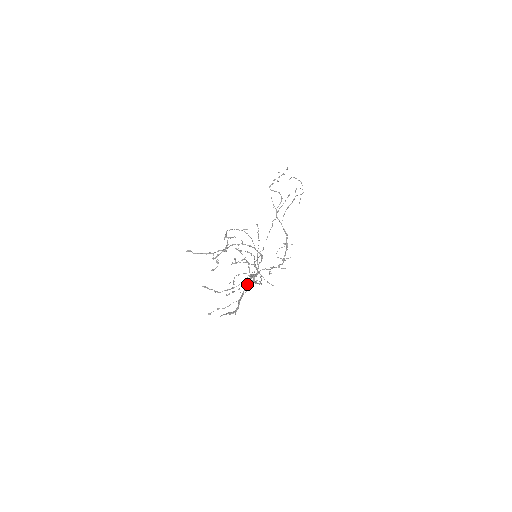
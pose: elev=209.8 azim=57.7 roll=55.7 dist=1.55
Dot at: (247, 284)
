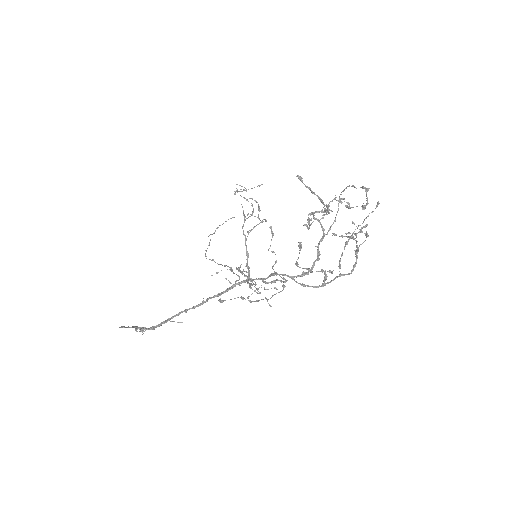
Dot at: (227, 289)
